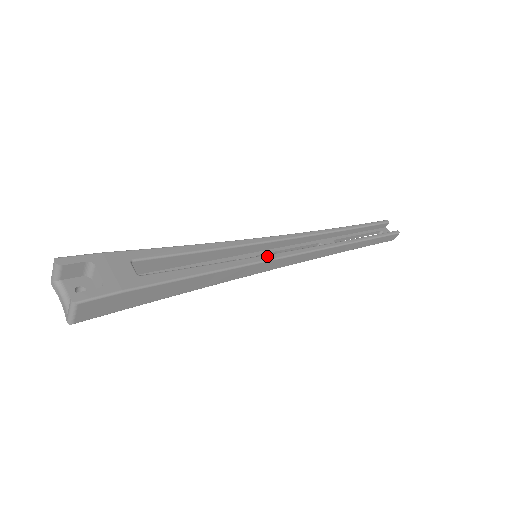
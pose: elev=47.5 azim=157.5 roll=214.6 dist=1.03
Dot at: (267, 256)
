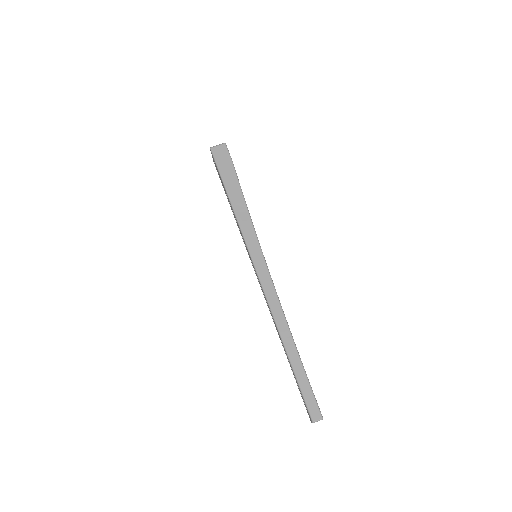
Dot at: occluded
